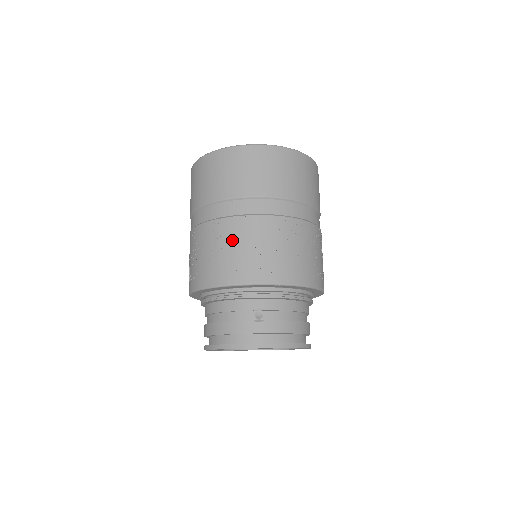
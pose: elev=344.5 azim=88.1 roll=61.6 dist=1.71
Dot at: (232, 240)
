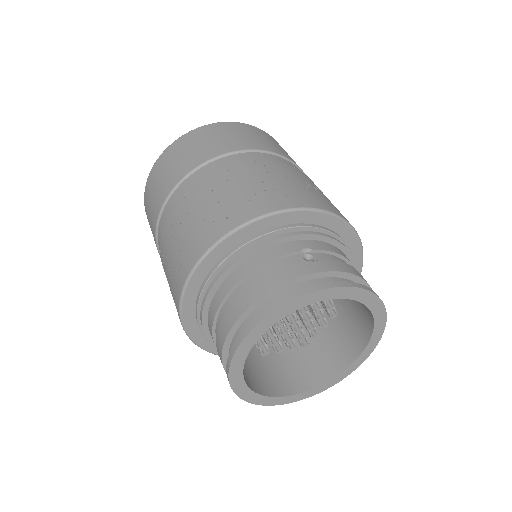
Dot at: (238, 182)
